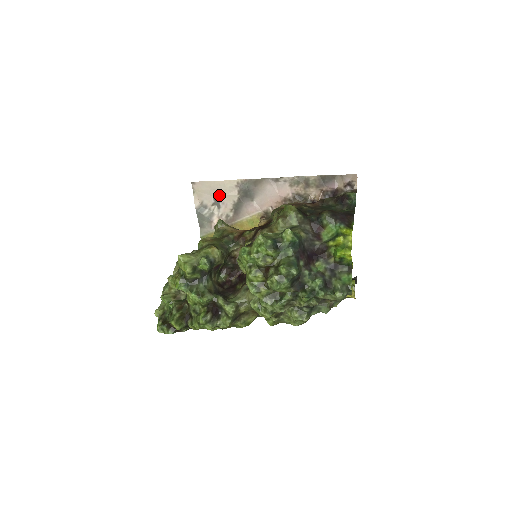
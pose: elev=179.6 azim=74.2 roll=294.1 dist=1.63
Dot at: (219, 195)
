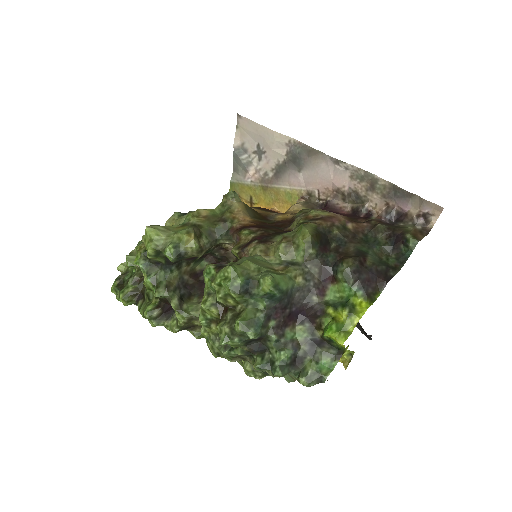
Dot at: (264, 145)
